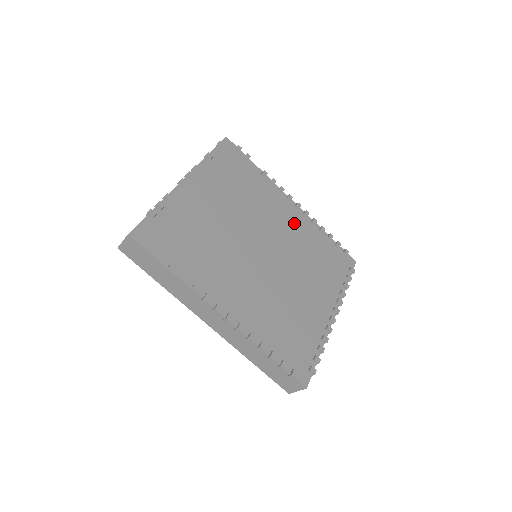
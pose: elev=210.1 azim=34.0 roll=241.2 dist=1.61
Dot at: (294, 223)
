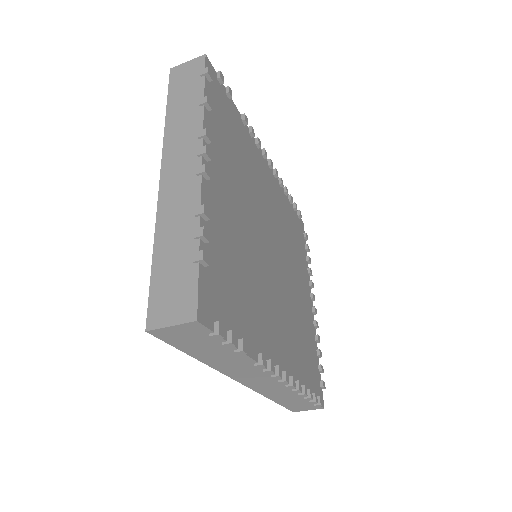
Dot at: (273, 193)
